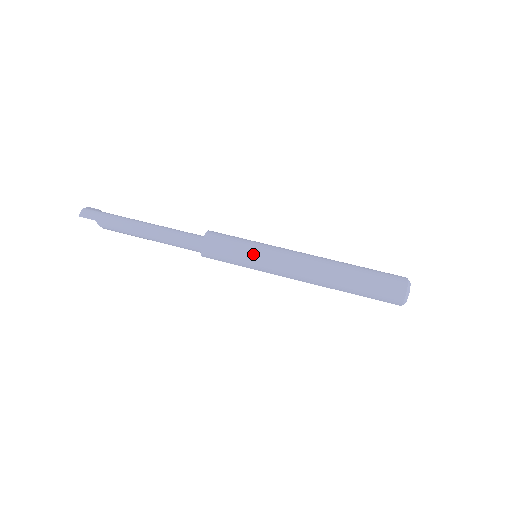
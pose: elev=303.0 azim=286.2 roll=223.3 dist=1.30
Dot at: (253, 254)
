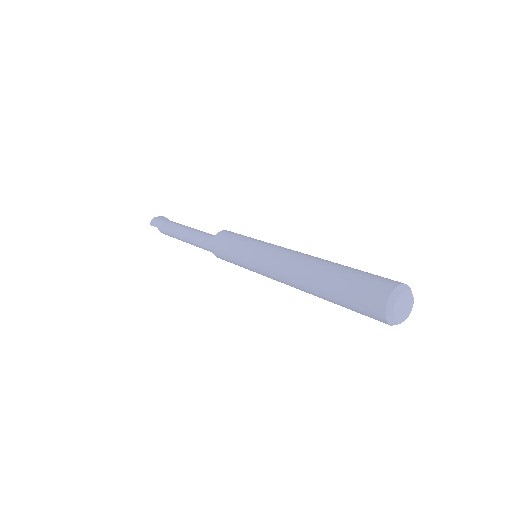
Dot at: (244, 254)
